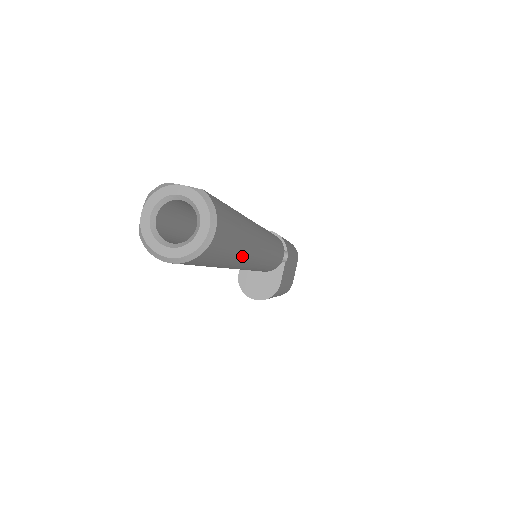
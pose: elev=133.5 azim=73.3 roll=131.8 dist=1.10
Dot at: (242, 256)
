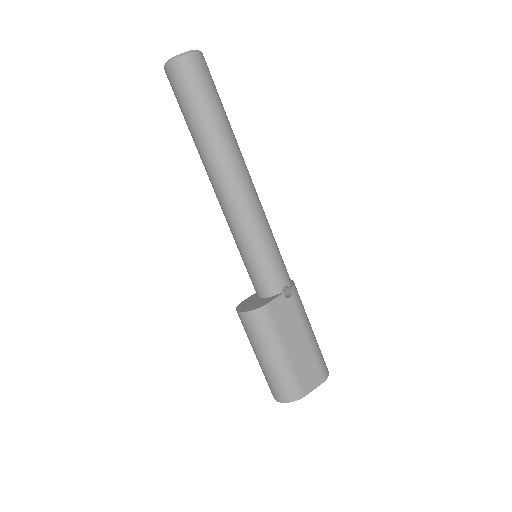
Dot at: (215, 135)
